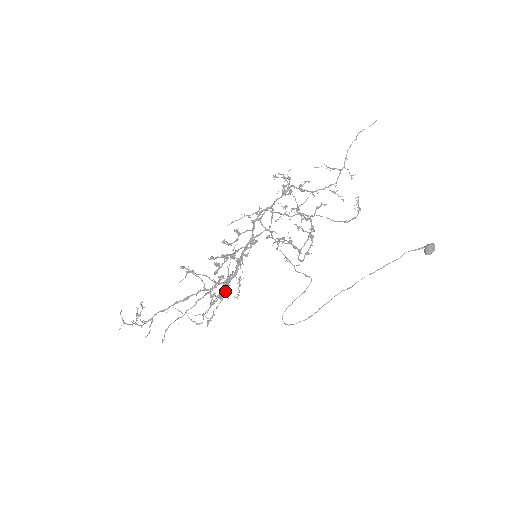
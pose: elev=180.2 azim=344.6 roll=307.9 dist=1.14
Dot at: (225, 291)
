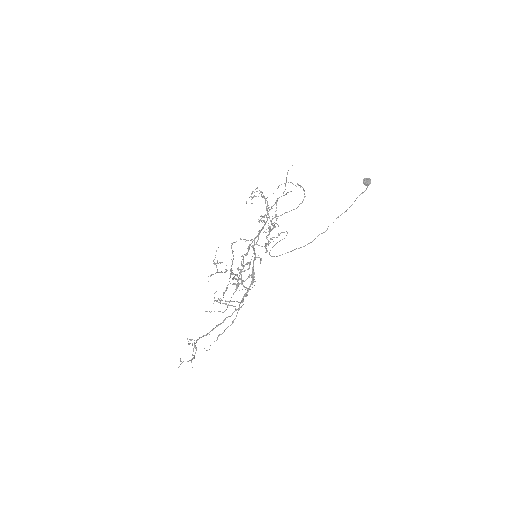
Dot at: (238, 280)
